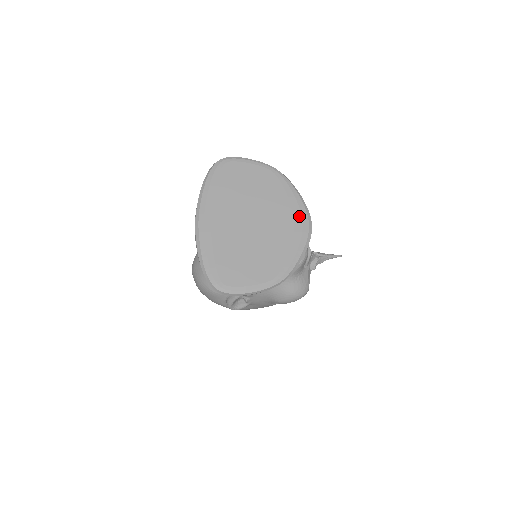
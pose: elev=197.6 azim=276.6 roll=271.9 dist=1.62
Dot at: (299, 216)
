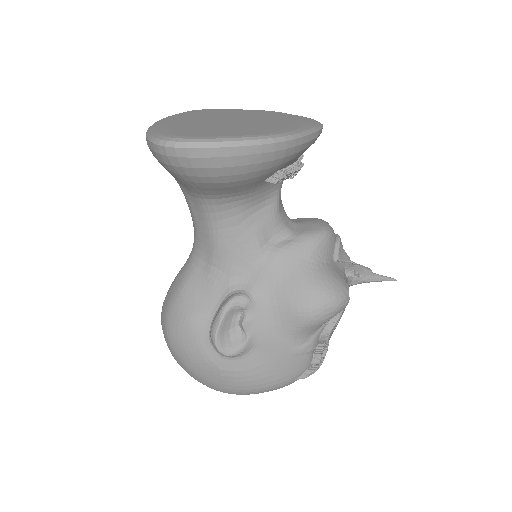
Dot at: (302, 119)
